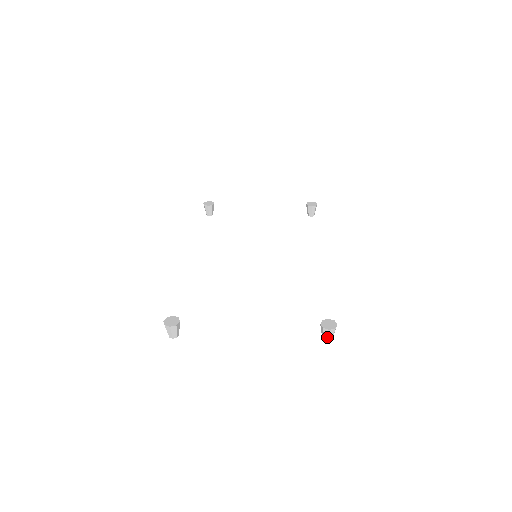
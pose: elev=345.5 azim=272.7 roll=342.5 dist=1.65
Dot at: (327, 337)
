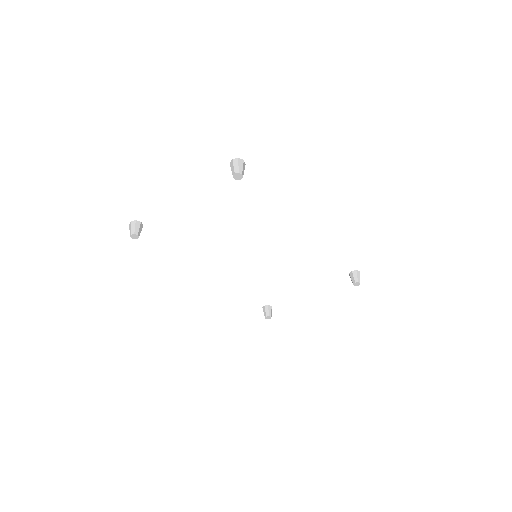
Dot at: (233, 169)
